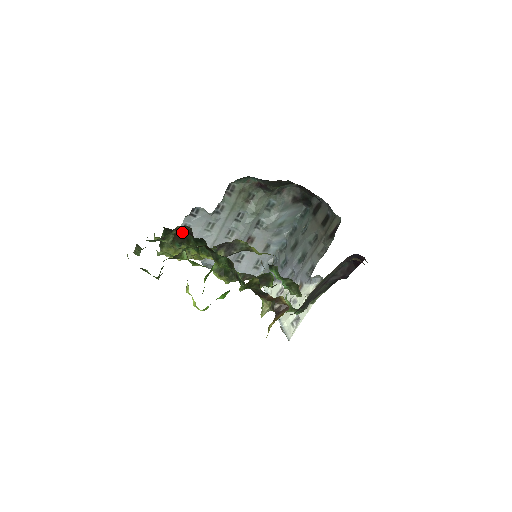
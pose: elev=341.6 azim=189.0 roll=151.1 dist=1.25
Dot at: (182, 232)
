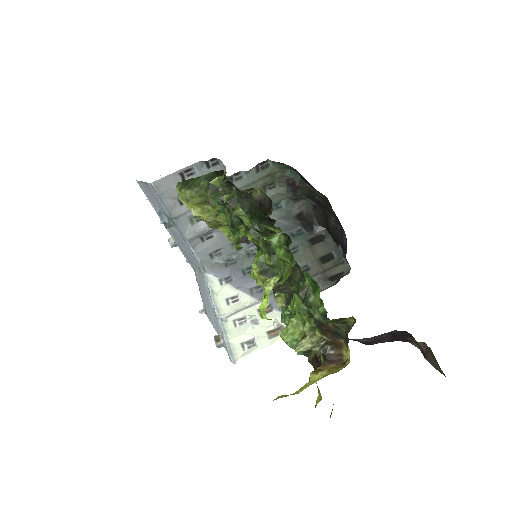
Dot at: (254, 197)
